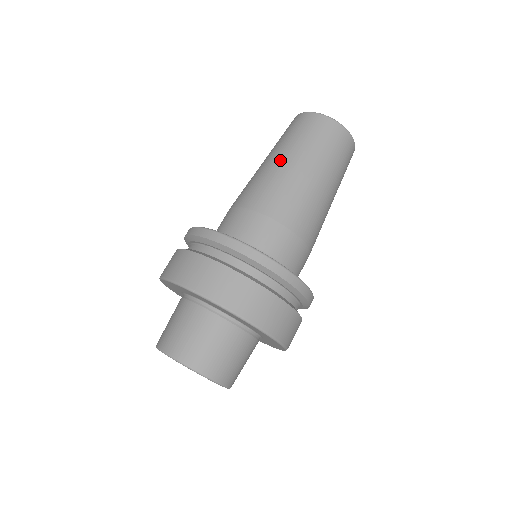
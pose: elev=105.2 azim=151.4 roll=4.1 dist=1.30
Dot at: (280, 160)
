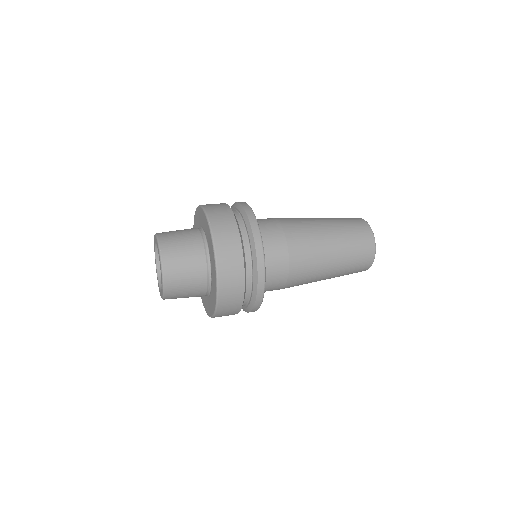
Dot at: (324, 223)
